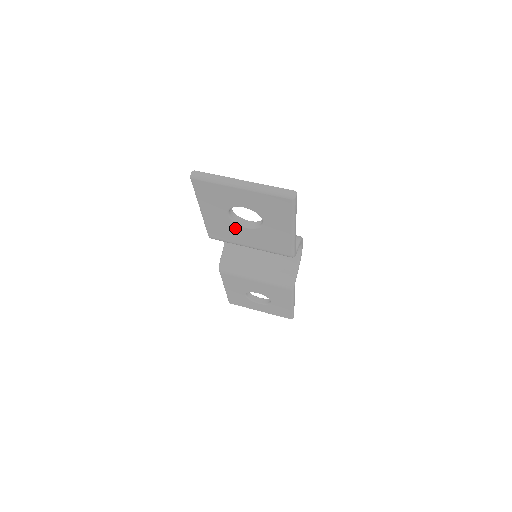
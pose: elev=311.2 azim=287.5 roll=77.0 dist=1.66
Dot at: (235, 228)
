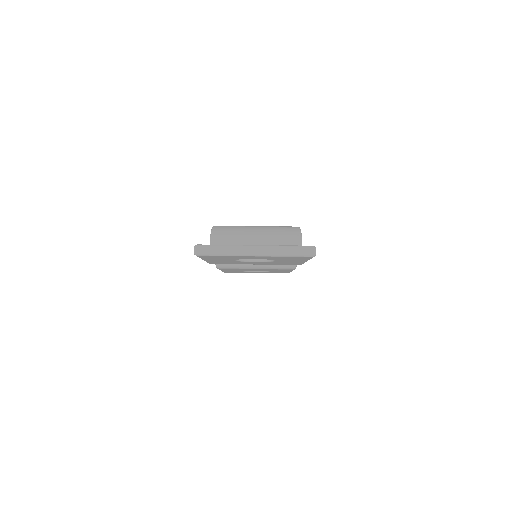
Dot at: (241, 262)
